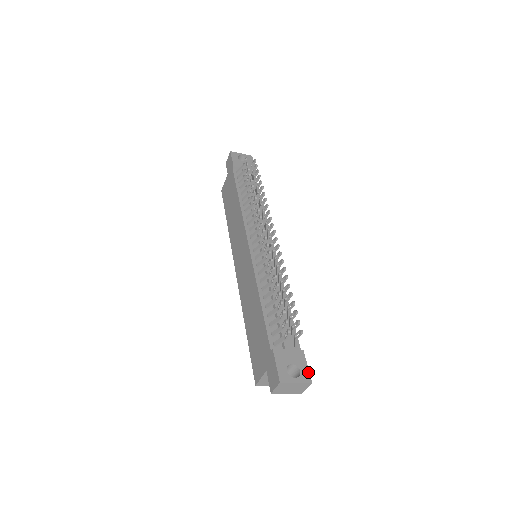
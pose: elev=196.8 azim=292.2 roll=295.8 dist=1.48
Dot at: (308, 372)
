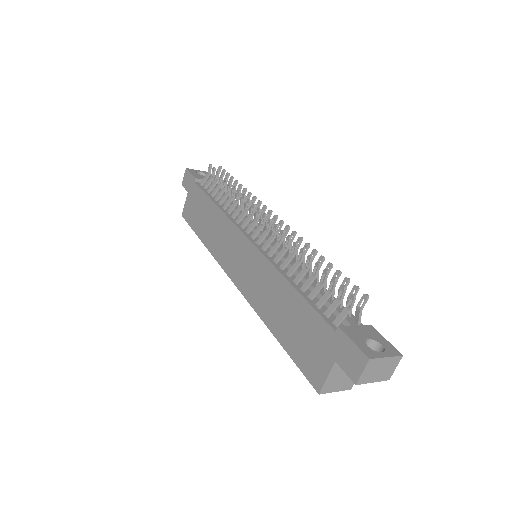
Dot at: (391, 345)
